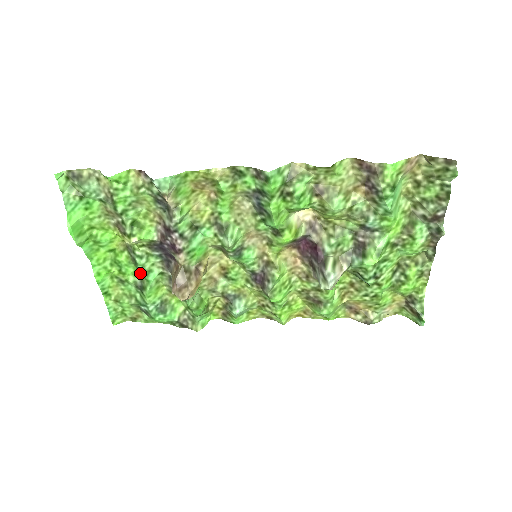
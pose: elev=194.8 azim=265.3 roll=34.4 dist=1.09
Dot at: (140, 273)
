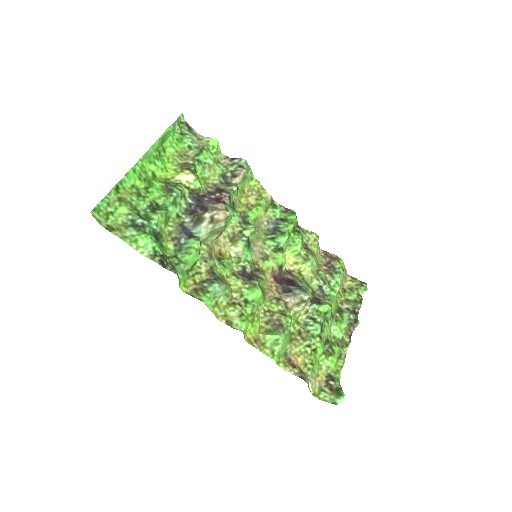
Dot at: (159, 204)
